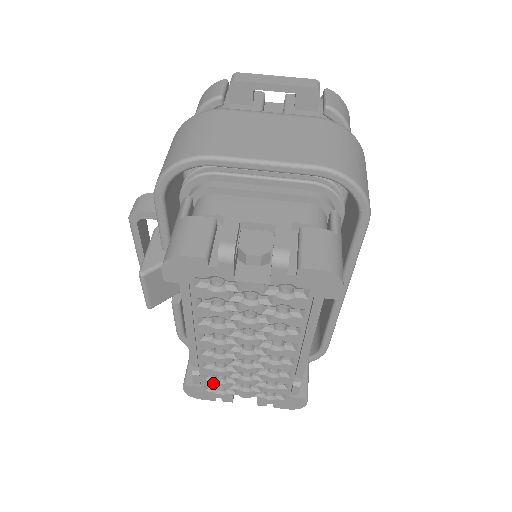
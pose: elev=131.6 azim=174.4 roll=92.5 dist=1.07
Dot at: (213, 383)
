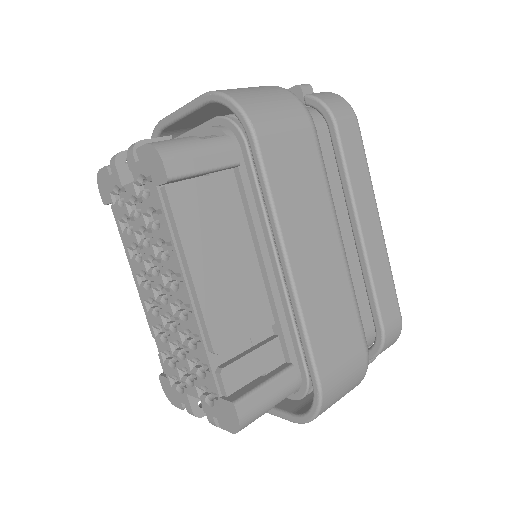
Dot at: (170, 369)
